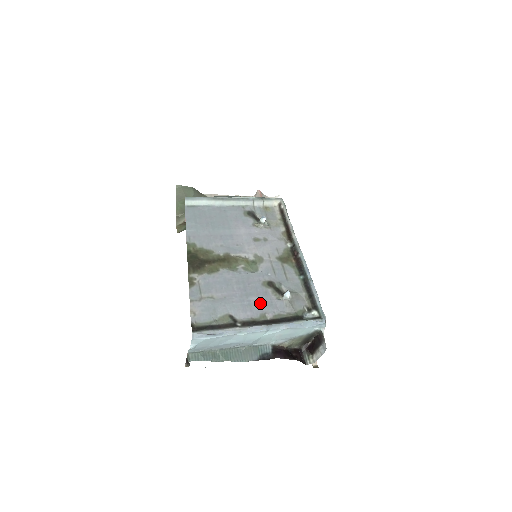
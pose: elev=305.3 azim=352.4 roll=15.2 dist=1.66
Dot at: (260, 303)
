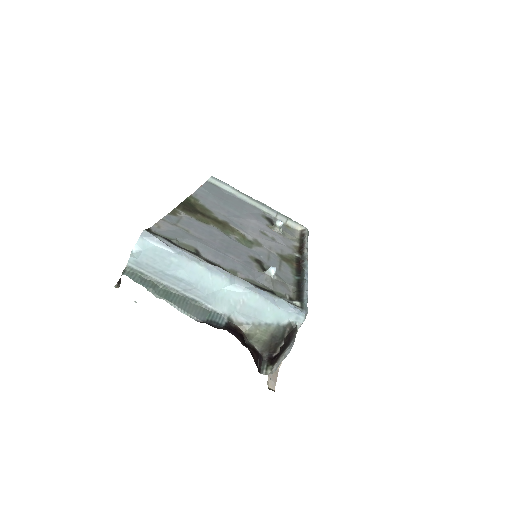
Dot at: (237, 263)
